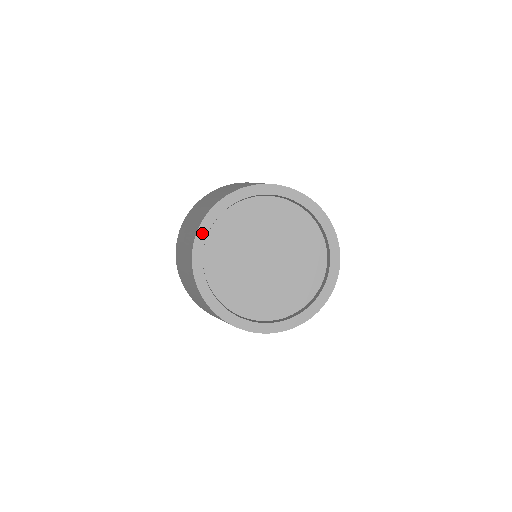
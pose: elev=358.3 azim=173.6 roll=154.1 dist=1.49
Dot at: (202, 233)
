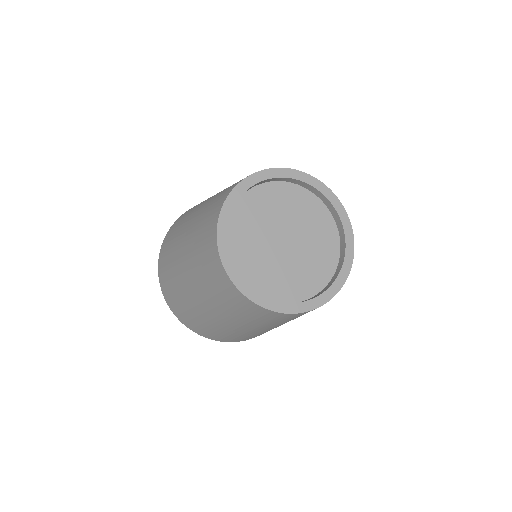
Dot at: (240, 189)
